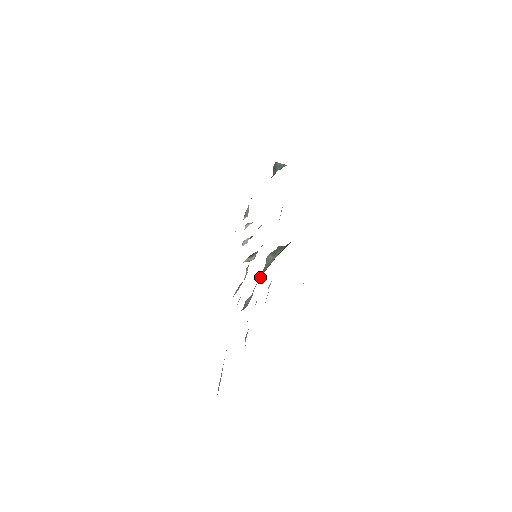
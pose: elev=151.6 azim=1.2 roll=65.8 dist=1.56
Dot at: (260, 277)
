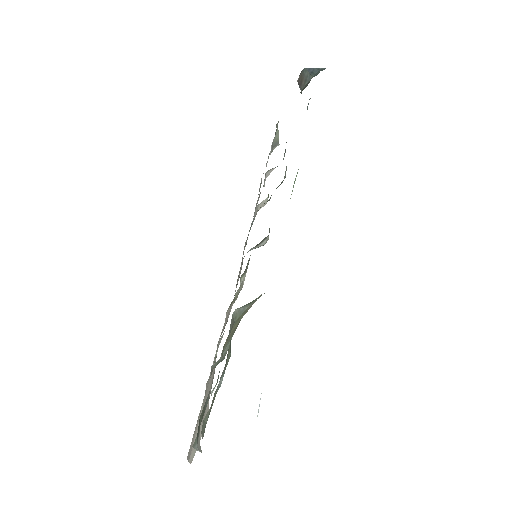
Dot at: (232, 332)
